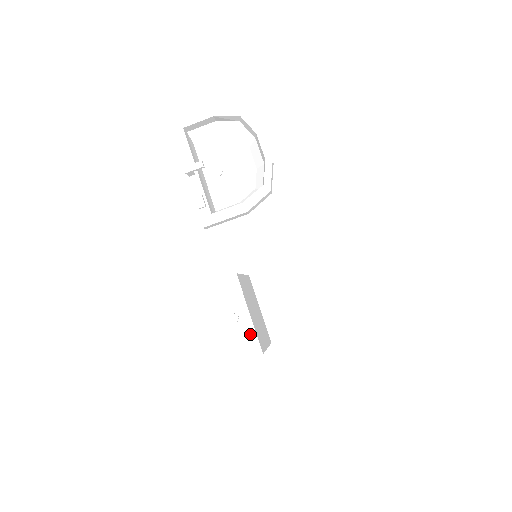
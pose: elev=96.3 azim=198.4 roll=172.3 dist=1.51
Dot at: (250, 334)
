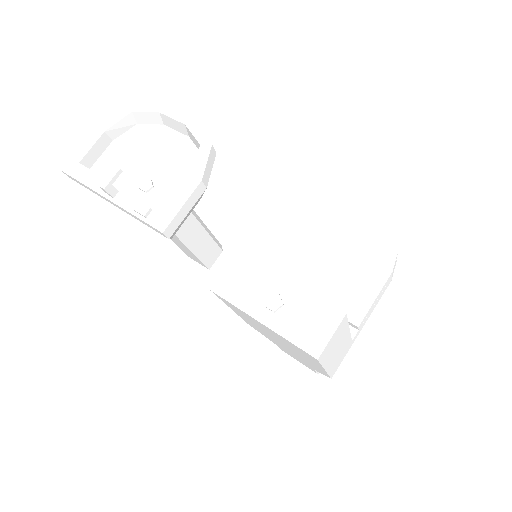
Dot at: (309, 303)
